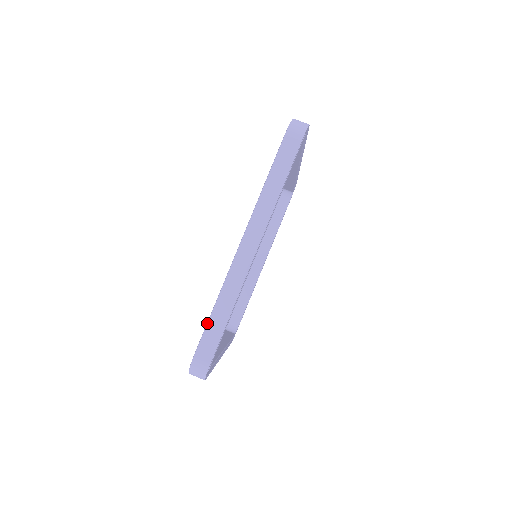
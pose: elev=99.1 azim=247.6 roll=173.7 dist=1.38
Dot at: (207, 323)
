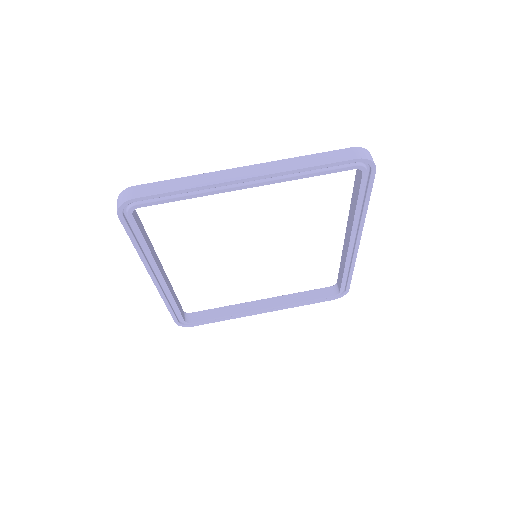
Dot at: (165, 180)
